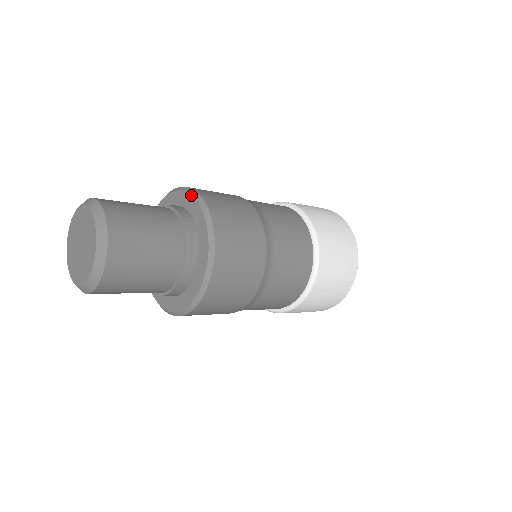
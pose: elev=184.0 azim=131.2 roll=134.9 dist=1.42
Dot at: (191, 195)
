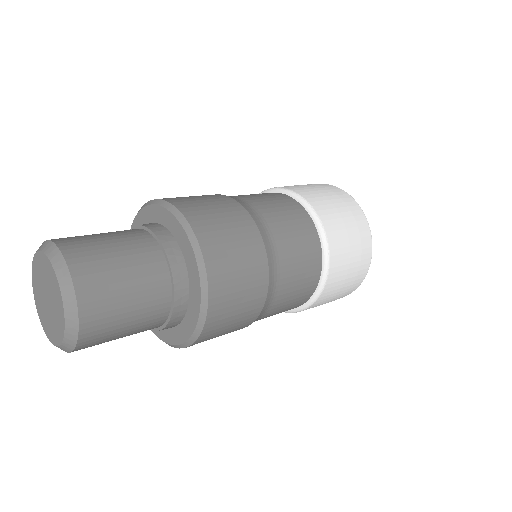
Dot at: (148, 205)
